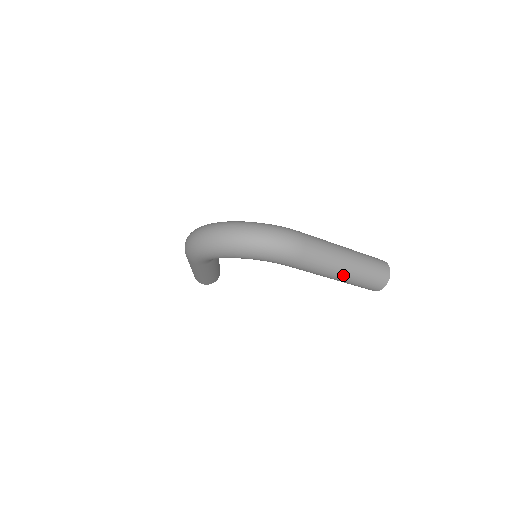
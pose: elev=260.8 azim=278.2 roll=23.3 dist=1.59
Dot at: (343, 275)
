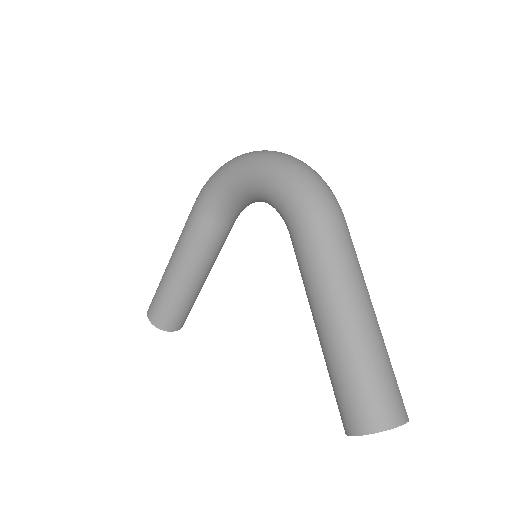
Dot at: (344, 319)
